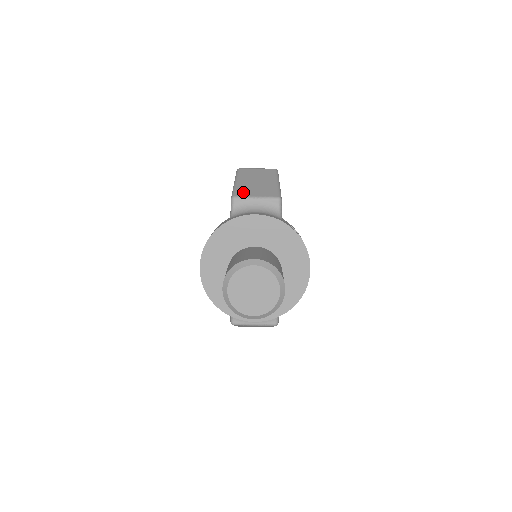
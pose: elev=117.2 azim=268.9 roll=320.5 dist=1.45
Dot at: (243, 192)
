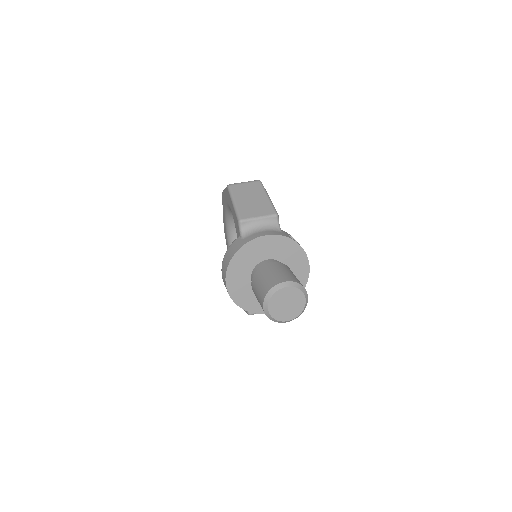
Dot at: (246, 213)
